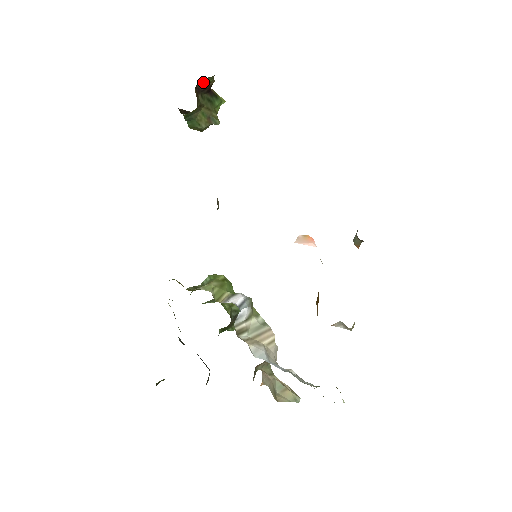
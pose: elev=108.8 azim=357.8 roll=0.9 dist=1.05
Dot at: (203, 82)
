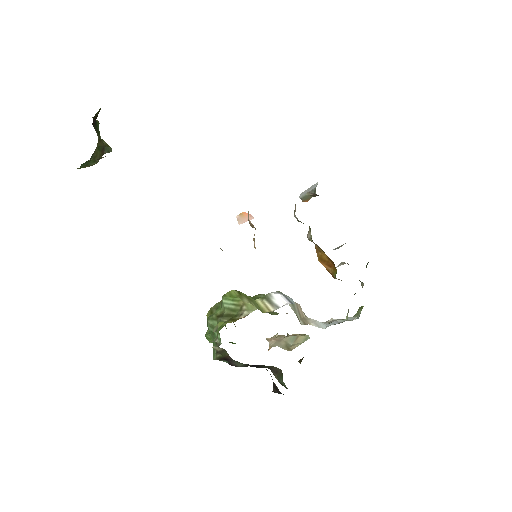
Dot at: (95, 114)
